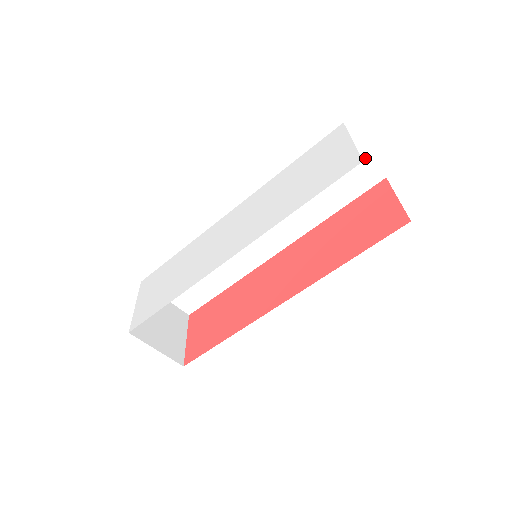
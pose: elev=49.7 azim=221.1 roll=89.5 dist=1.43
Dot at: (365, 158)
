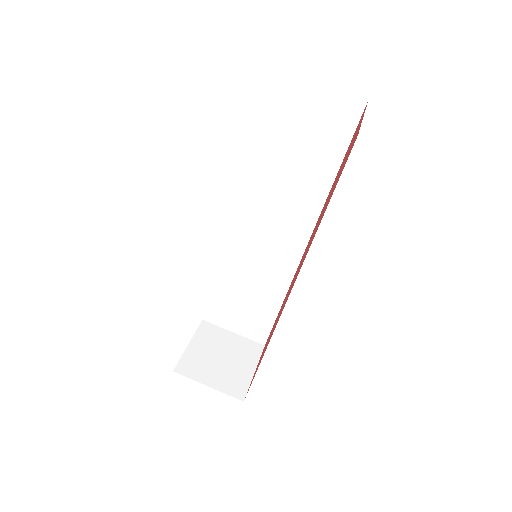
Dot at: (325, 91)
